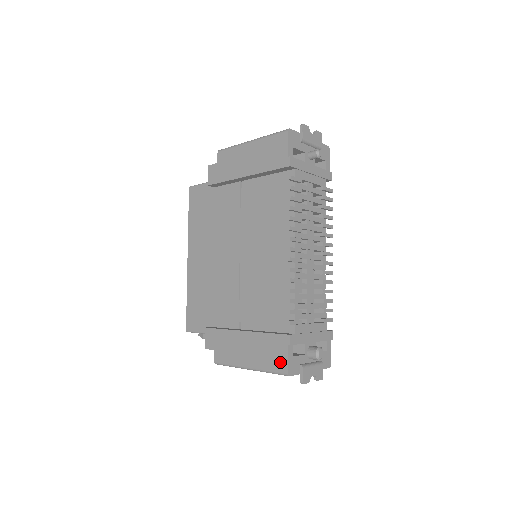
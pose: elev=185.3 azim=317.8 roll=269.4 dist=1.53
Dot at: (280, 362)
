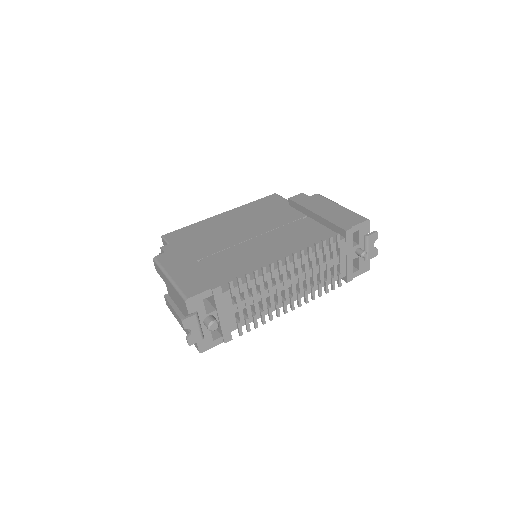
Dot at: (193, 290)
